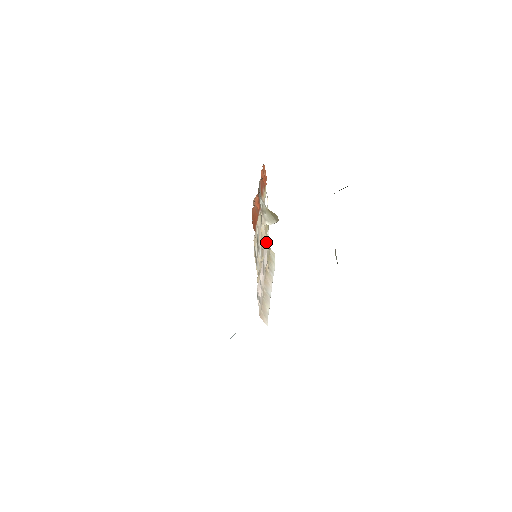
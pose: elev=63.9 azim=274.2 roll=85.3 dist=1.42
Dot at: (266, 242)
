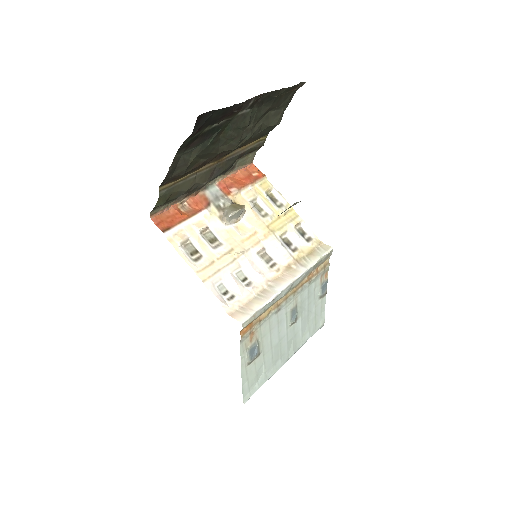
Dot at: (271, 237)
